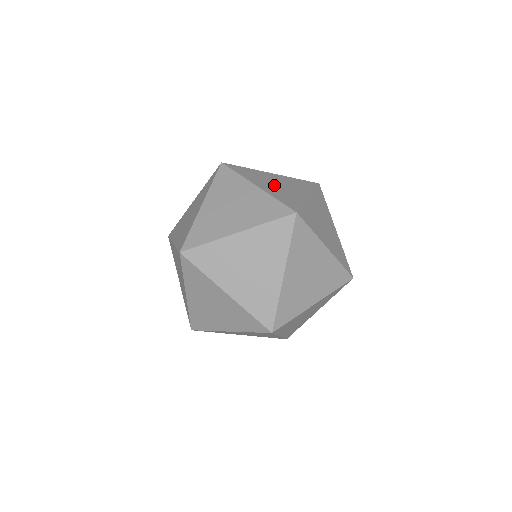
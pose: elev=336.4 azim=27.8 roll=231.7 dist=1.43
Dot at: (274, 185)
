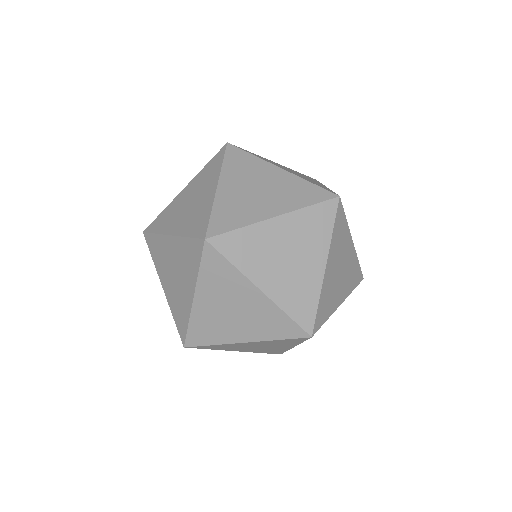
Dot at: occluded
